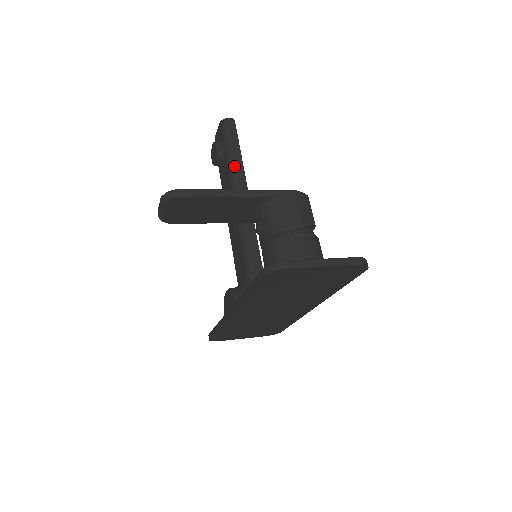
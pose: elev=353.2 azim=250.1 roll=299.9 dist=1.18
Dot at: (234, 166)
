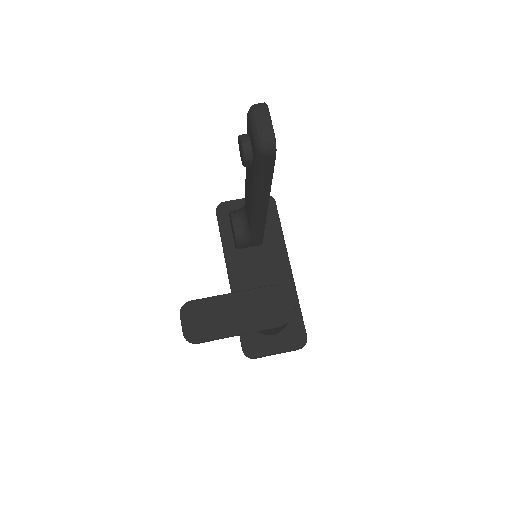
Dot at: (260, 189)
